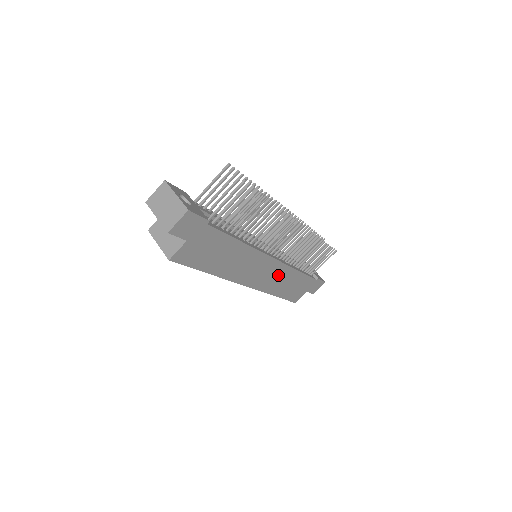
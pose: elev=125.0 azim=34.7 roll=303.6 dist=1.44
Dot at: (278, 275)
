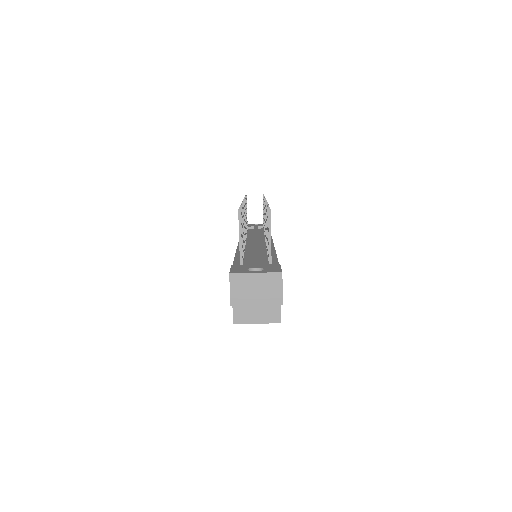
Dot at: occluded
